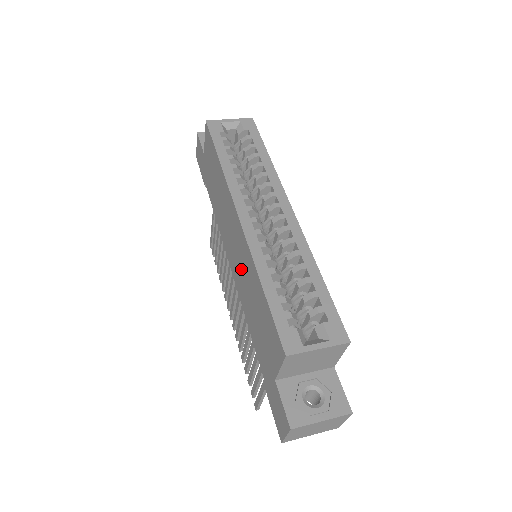
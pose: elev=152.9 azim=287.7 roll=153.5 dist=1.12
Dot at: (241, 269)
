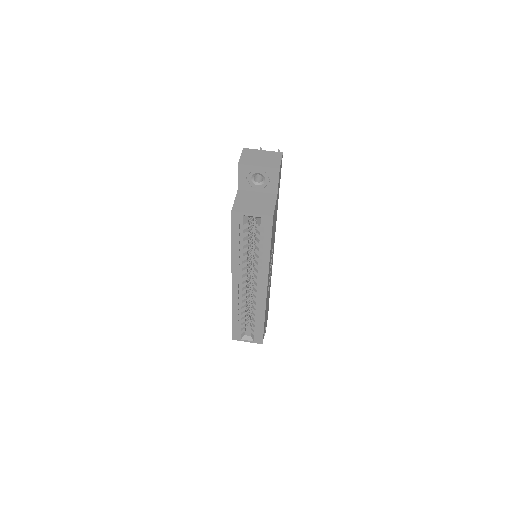
Dot at: occluded
